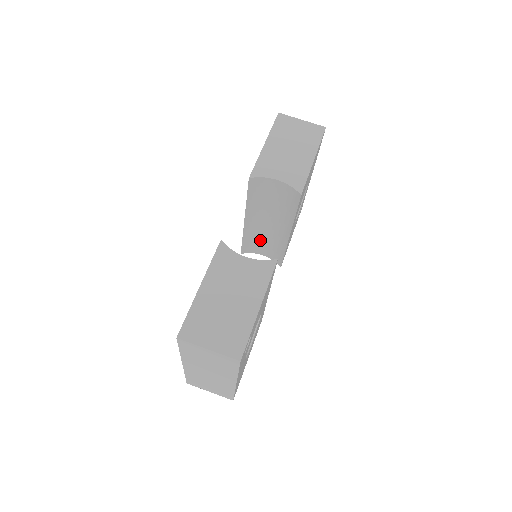
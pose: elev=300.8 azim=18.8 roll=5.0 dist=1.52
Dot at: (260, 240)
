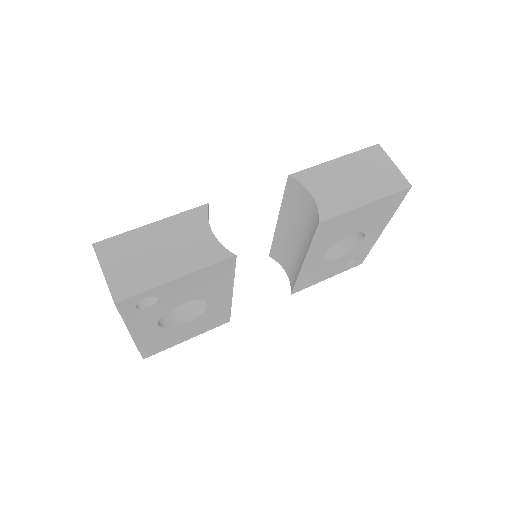
Dot at: (287, 254)
